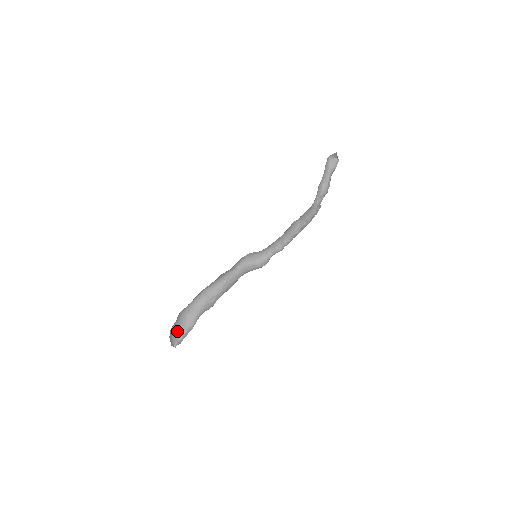
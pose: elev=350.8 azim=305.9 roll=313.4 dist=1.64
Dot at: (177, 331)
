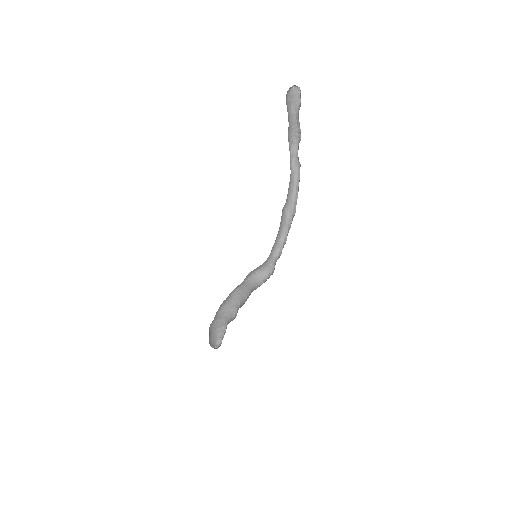
Dot at: (213, 335)
